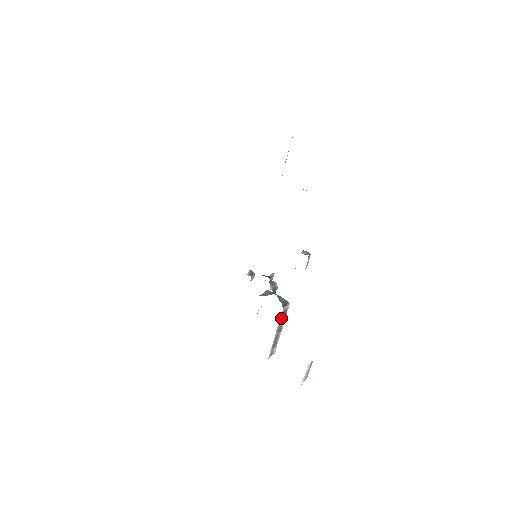
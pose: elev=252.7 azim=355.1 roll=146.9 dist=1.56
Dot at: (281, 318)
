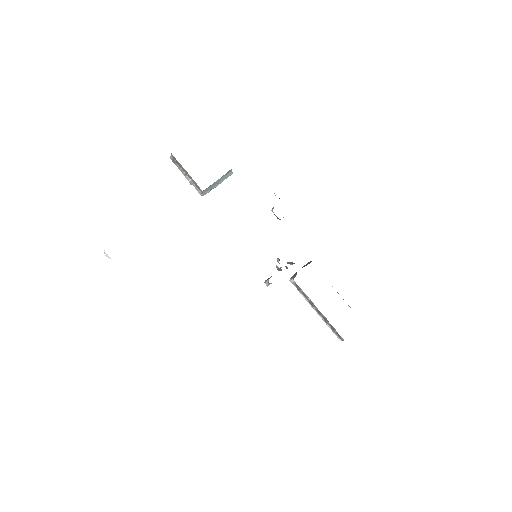
Dot at: occluded
